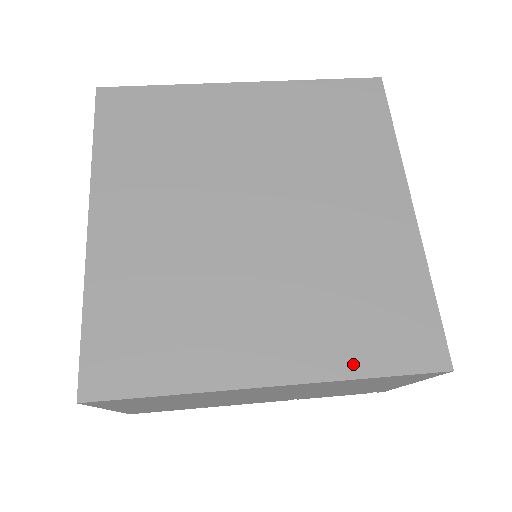
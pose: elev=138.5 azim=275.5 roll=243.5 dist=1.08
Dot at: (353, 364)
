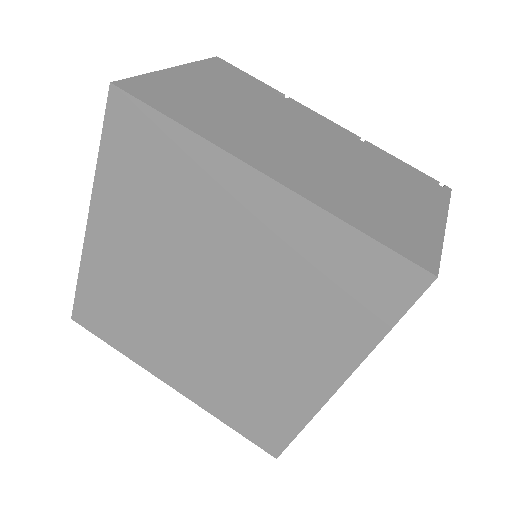
Dot at: (221, 414)
